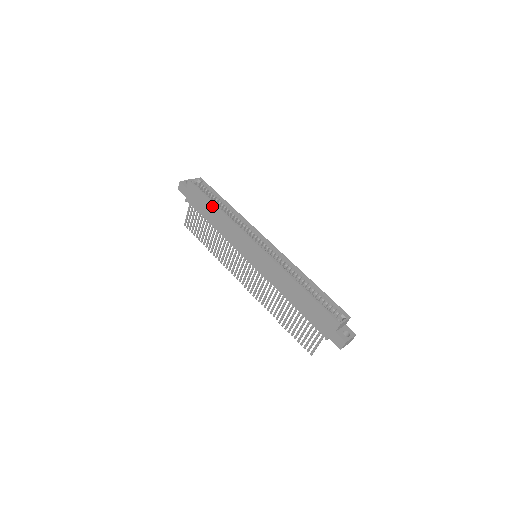
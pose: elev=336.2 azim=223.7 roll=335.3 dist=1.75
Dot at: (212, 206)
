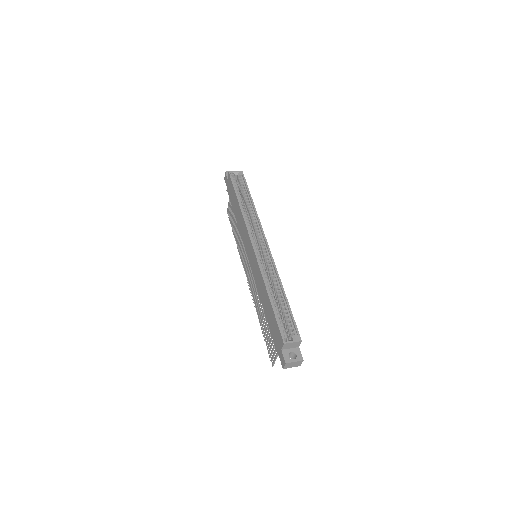
Dot at: (236, 200)
